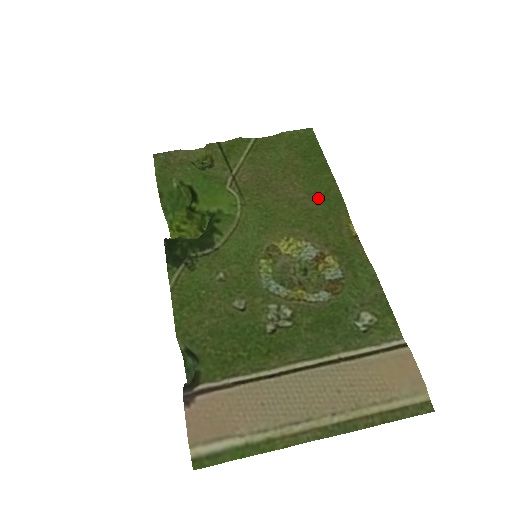
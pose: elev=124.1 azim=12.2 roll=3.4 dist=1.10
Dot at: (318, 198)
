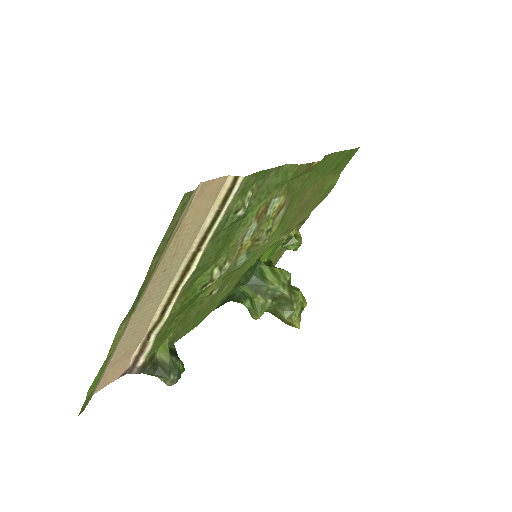
Dot at: (316, 176)
